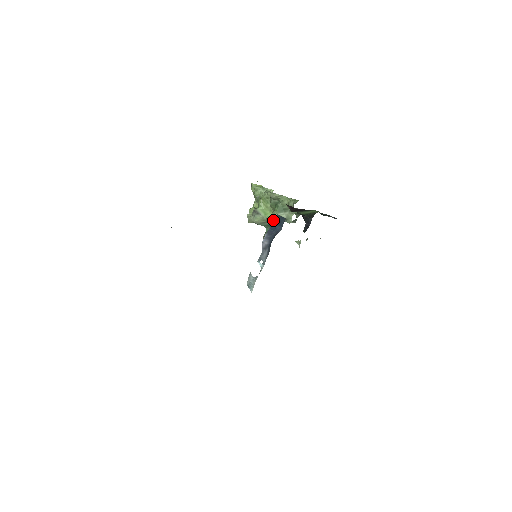
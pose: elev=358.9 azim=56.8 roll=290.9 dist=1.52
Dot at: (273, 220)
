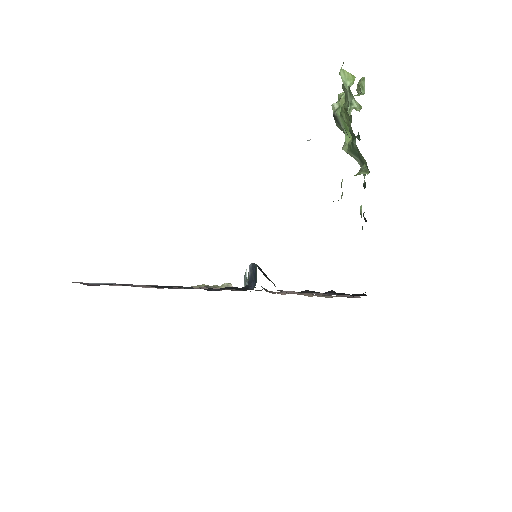
Dot at: (348, 153)
